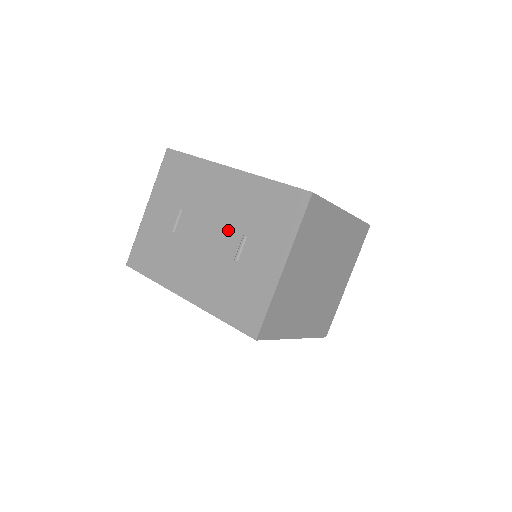
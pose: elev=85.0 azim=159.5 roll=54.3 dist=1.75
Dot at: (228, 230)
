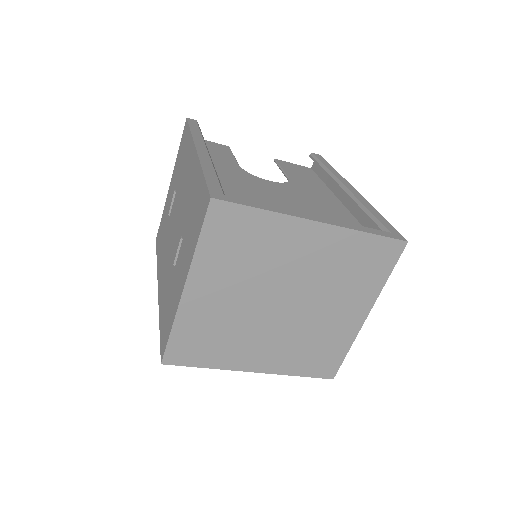
Dot at: (180, 226)
